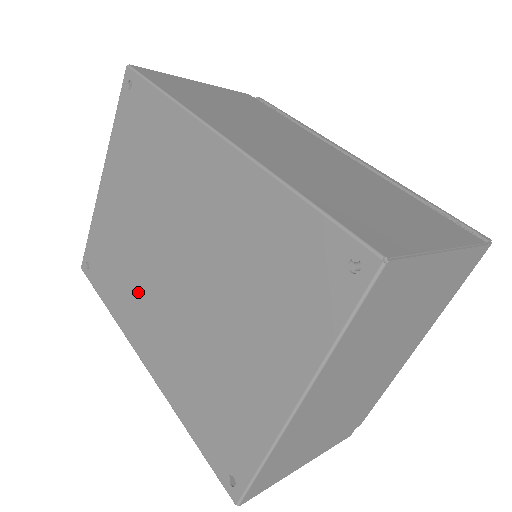
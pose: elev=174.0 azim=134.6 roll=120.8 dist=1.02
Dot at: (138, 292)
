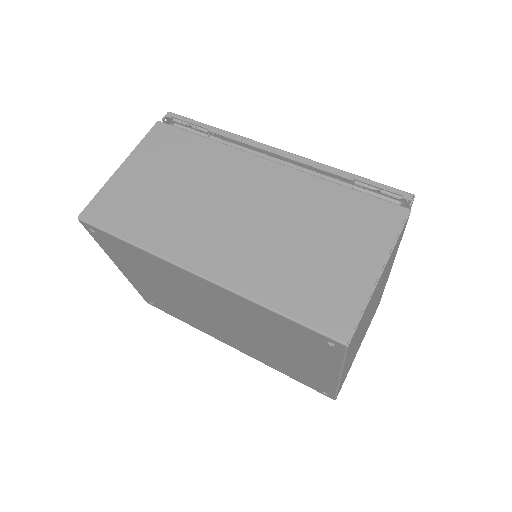
Dot at: (202, 322)
